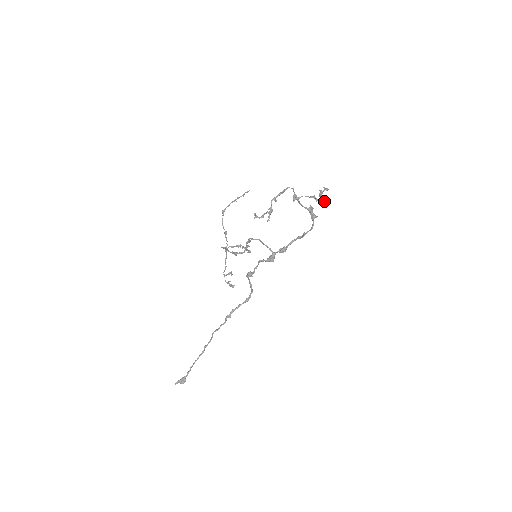
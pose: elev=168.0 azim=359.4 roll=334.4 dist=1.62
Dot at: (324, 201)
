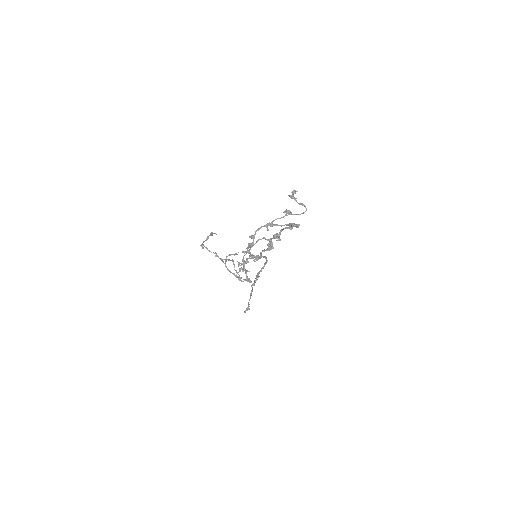
Dot at: occluded
